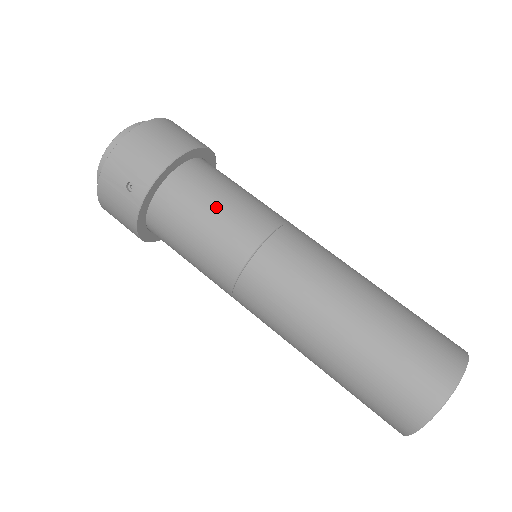
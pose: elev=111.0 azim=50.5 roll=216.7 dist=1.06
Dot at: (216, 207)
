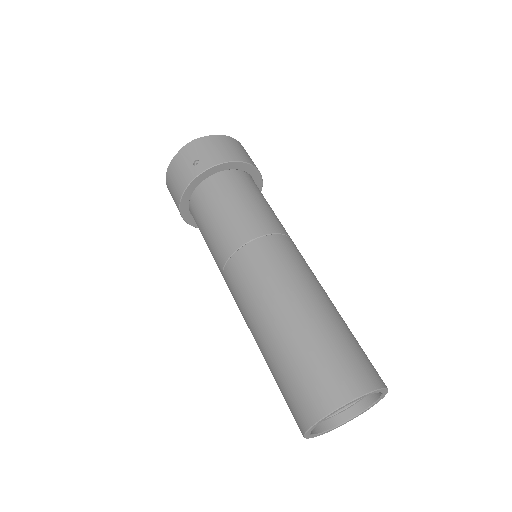
Dot at: (247, 201)
